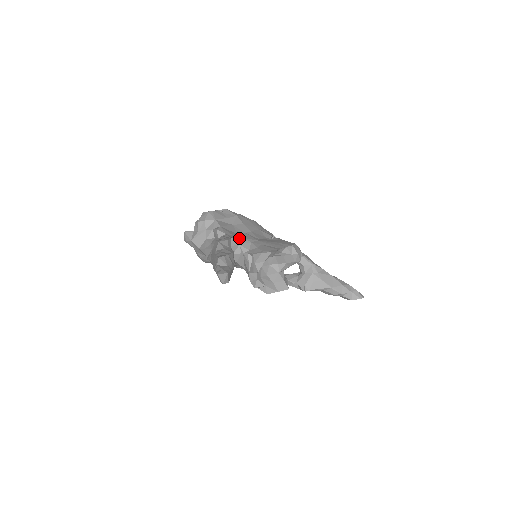
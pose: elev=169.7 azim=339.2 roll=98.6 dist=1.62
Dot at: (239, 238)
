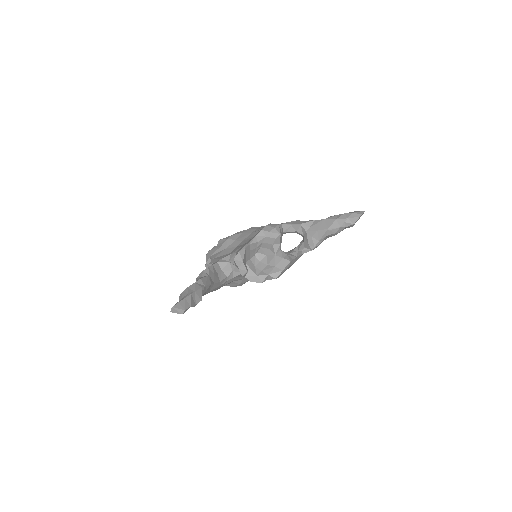
Dot at: (227, 257)
